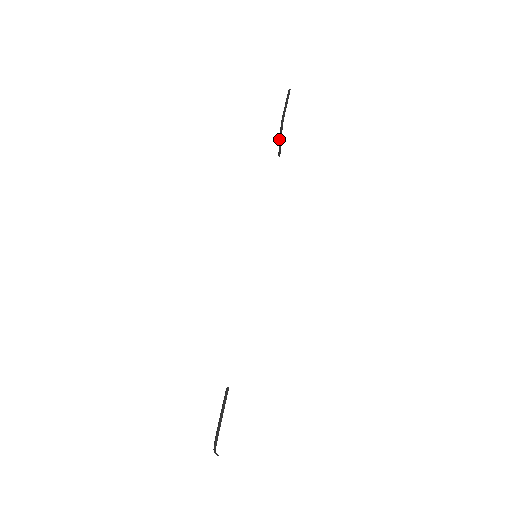
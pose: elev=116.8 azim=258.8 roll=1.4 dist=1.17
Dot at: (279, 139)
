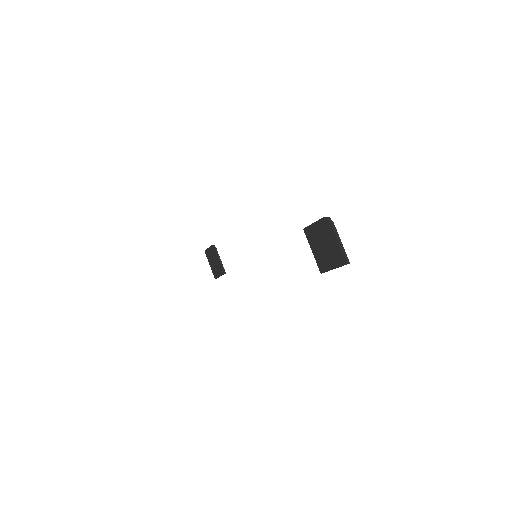
Dot at: (218, 258)
